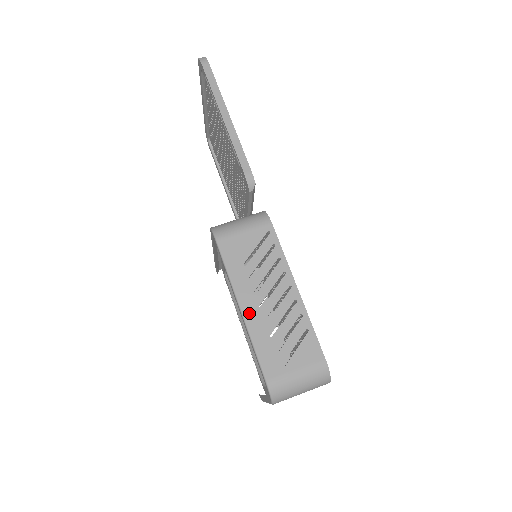
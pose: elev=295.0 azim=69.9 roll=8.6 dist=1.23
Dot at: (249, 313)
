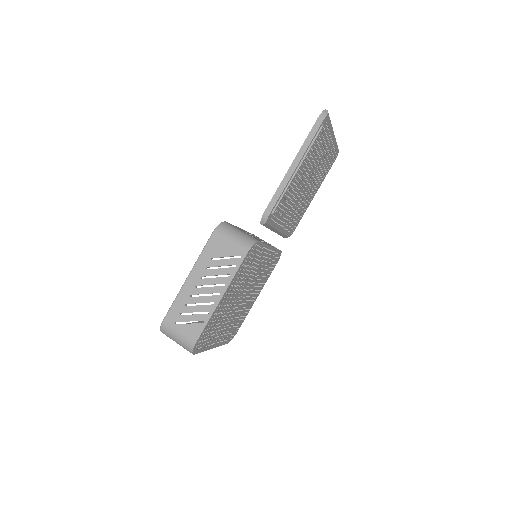
Dot at: (189, 284)
